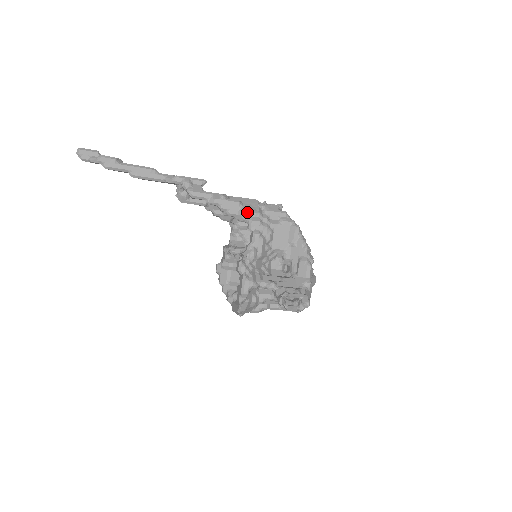
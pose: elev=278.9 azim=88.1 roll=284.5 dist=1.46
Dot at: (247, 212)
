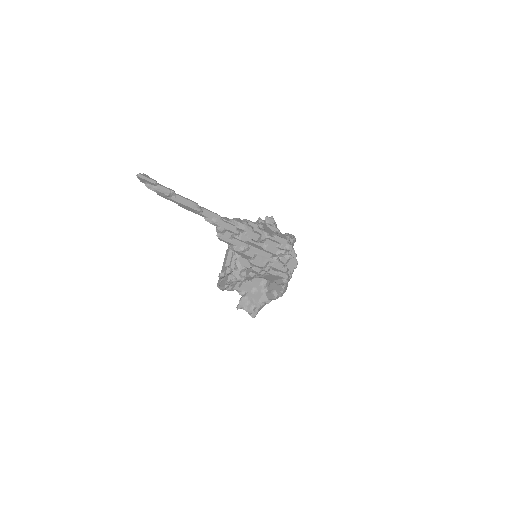
Dot at: (254, 265)
